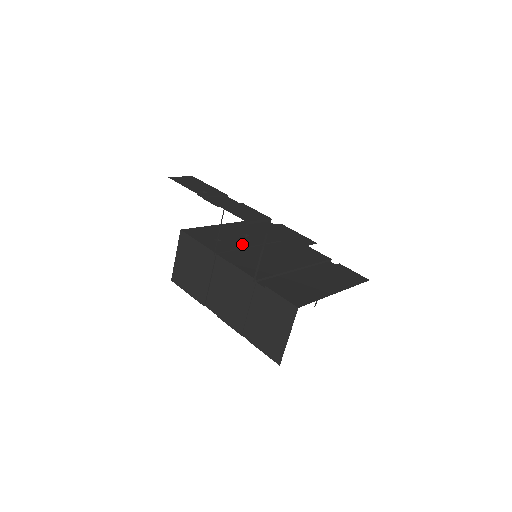
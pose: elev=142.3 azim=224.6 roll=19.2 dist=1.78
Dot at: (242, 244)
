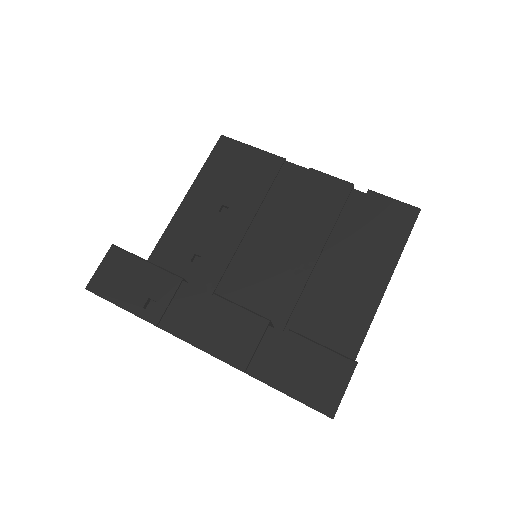
Dot at: (229, 244)
